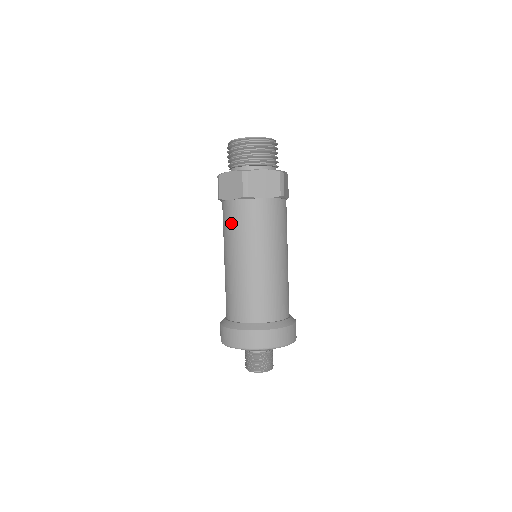
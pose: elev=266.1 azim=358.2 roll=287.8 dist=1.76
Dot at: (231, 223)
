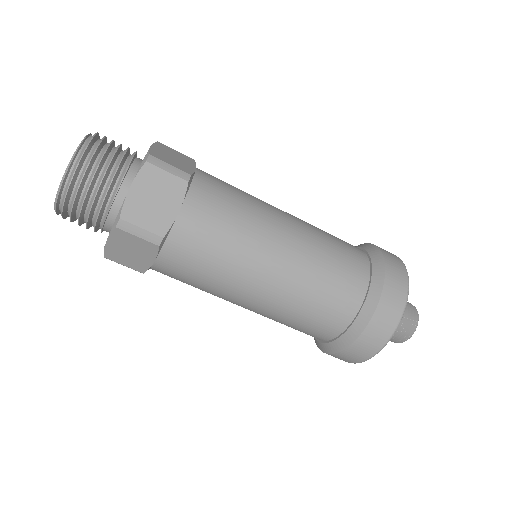
Dot at: (191, 278)
